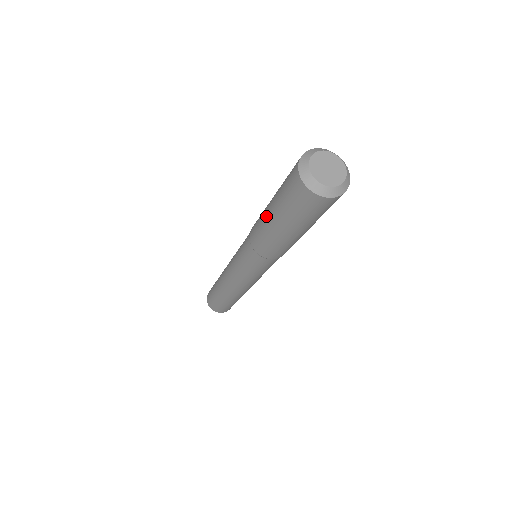
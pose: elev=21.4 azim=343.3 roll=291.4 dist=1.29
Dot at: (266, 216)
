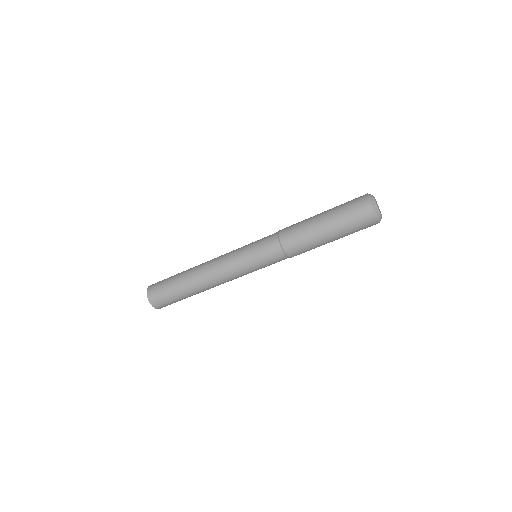
Dot at: (315, 219)
